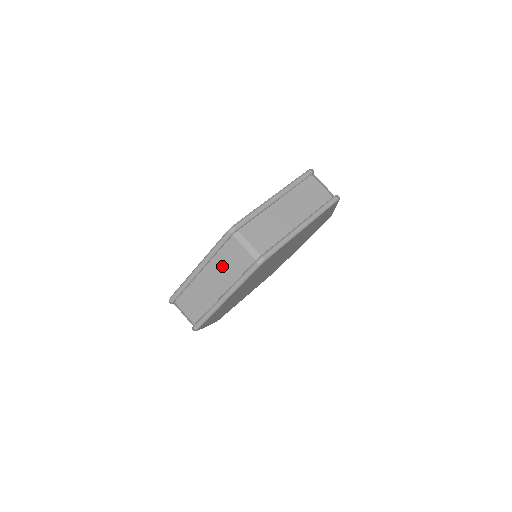
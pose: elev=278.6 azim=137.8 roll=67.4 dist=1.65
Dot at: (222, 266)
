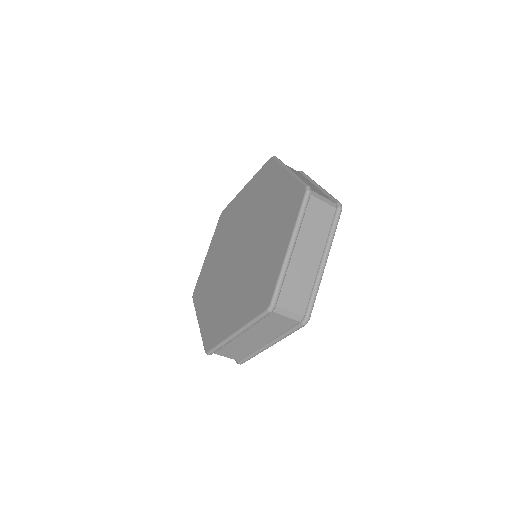
Dot at: occluded
